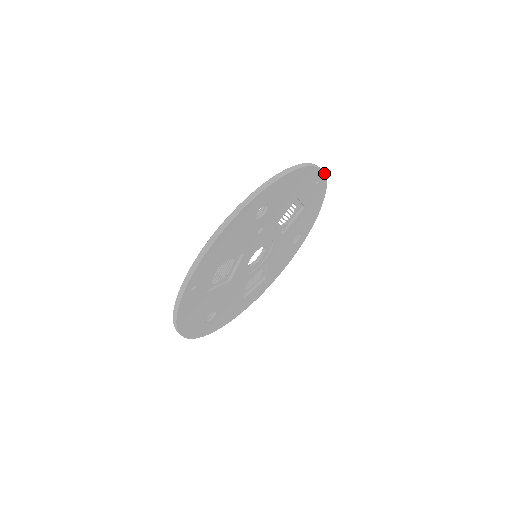
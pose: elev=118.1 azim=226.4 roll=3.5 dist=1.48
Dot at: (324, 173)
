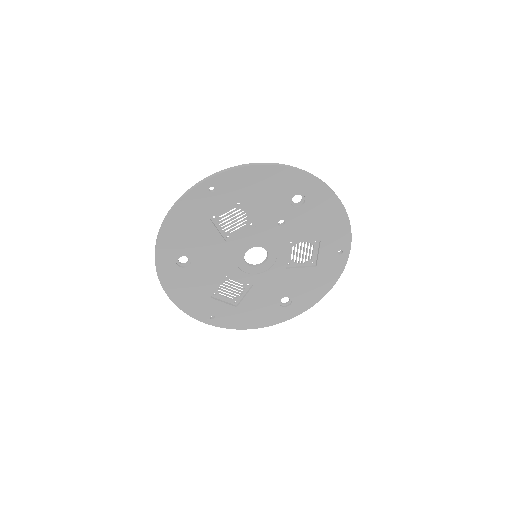
Dot at: (349, 252)
